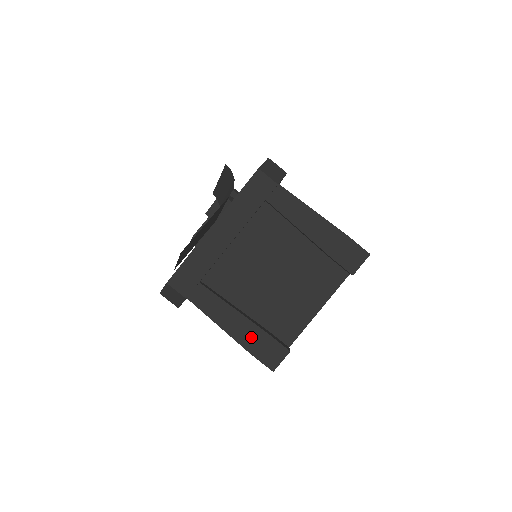
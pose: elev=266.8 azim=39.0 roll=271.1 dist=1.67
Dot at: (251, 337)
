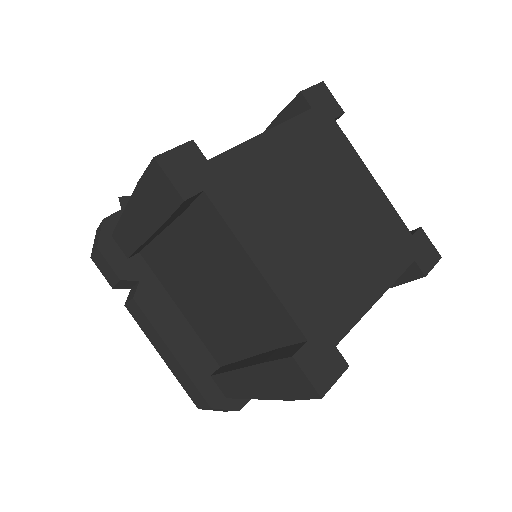
Dot at: occluded
